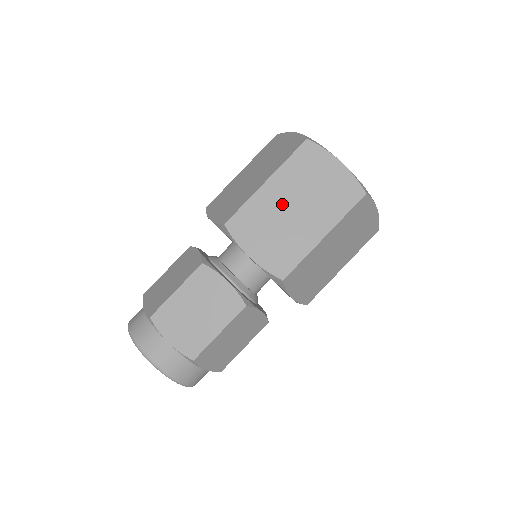
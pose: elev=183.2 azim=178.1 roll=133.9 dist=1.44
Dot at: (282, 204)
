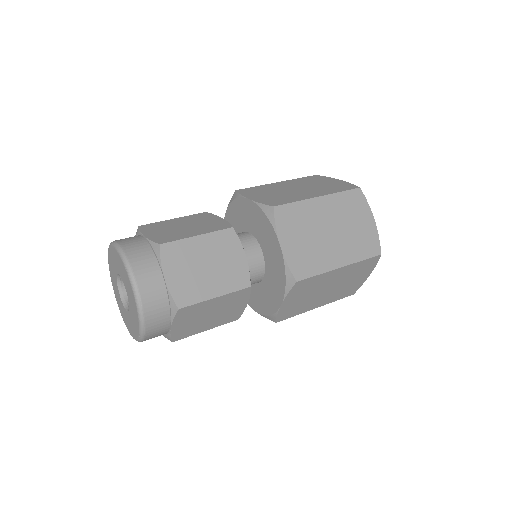
Dot at: (323, 221)
